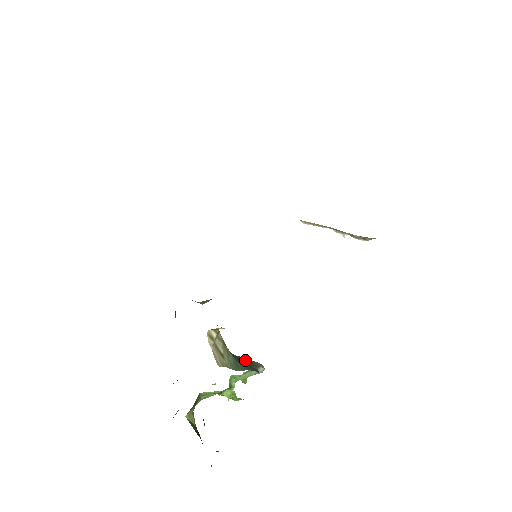
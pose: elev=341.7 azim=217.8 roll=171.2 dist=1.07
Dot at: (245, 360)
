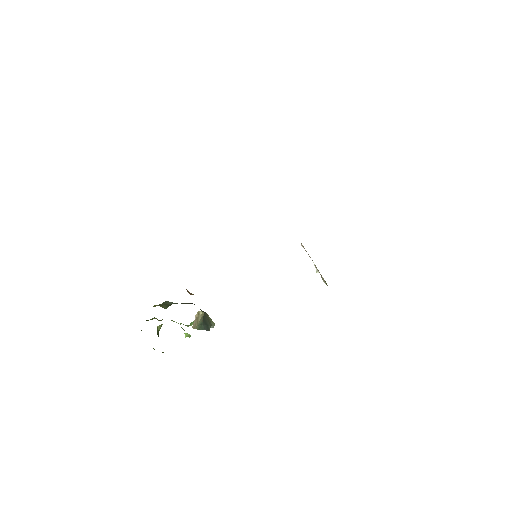
Dot at: (207, 319)
